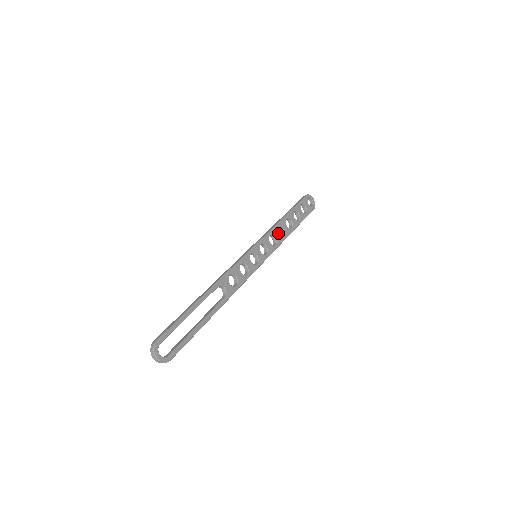
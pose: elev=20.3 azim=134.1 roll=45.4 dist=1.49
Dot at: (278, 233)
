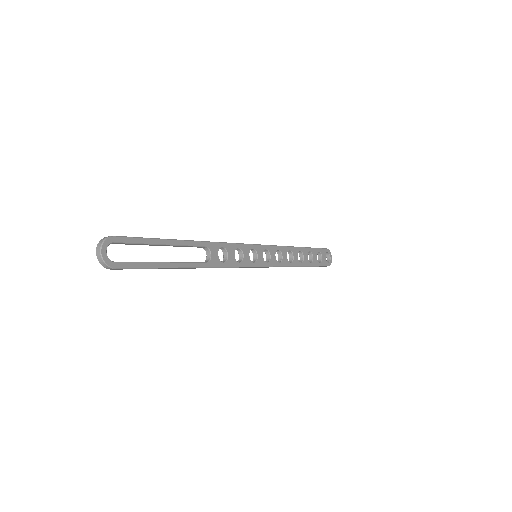
Dot at: occluded
